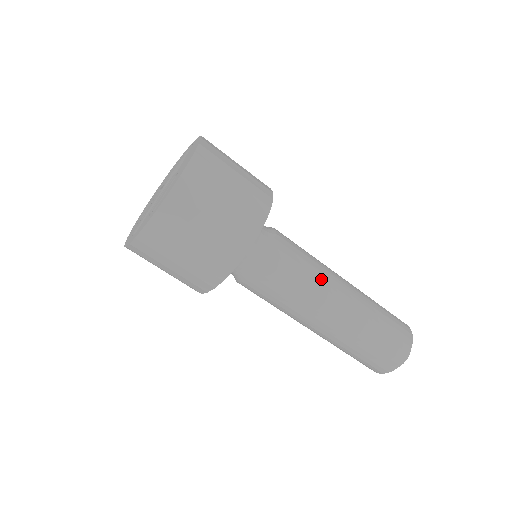
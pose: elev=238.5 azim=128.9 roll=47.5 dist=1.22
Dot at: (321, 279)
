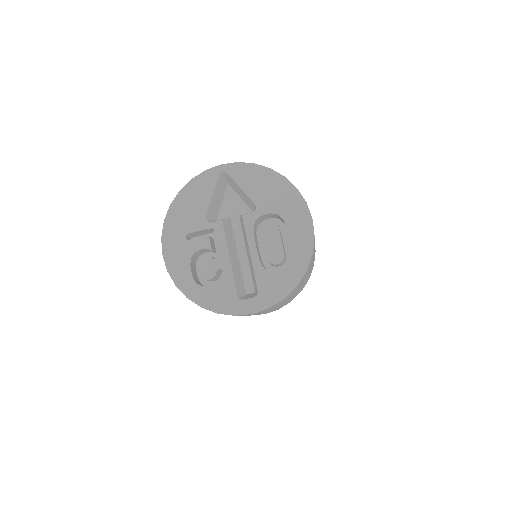
Dot at: occluded
